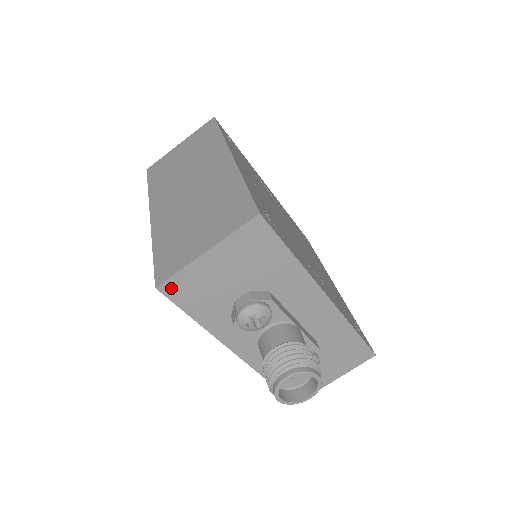
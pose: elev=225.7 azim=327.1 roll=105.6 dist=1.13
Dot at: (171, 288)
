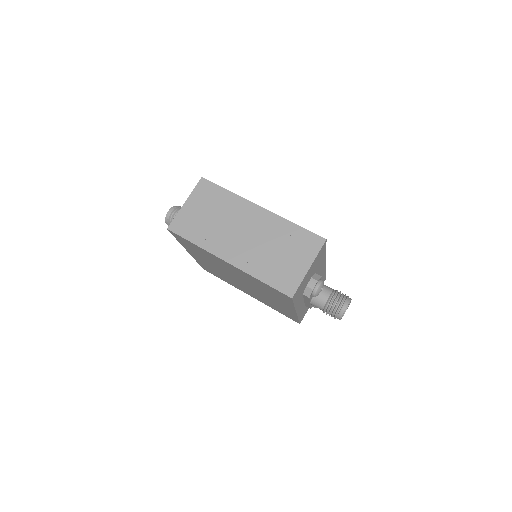
Dot at: (295, 295)
